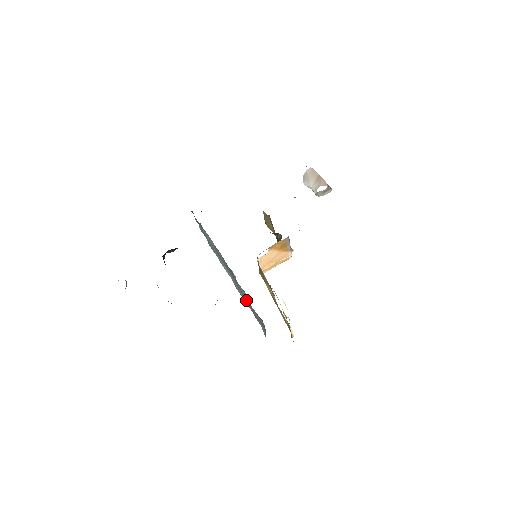
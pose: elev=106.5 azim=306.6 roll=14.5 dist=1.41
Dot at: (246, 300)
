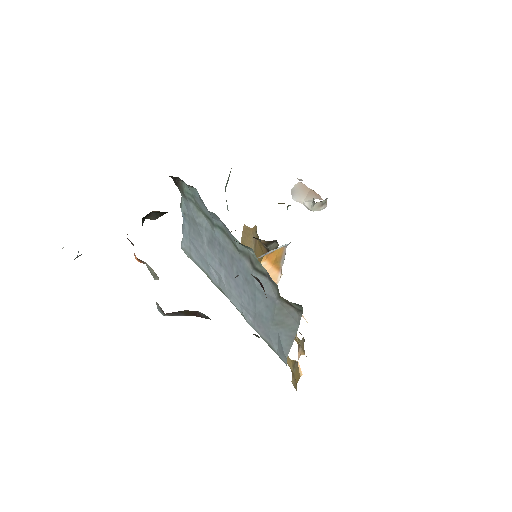
Dot at: (258, 299)
